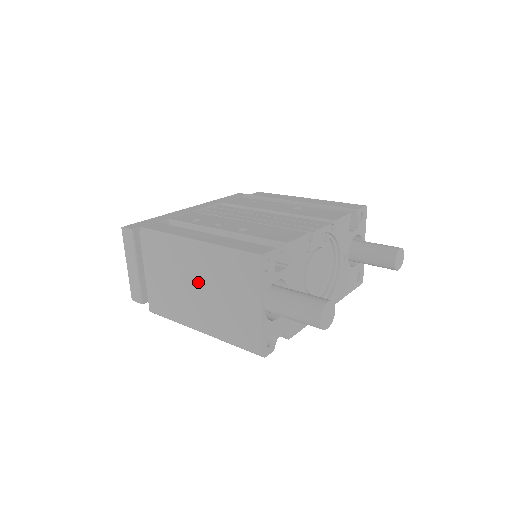
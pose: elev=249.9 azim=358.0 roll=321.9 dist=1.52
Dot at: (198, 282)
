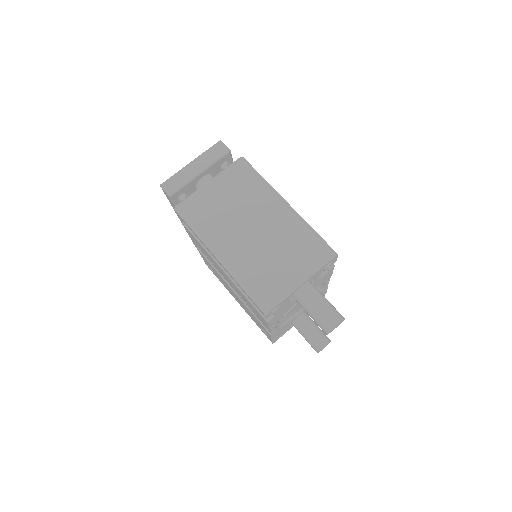
Dot at: (261, 227)
